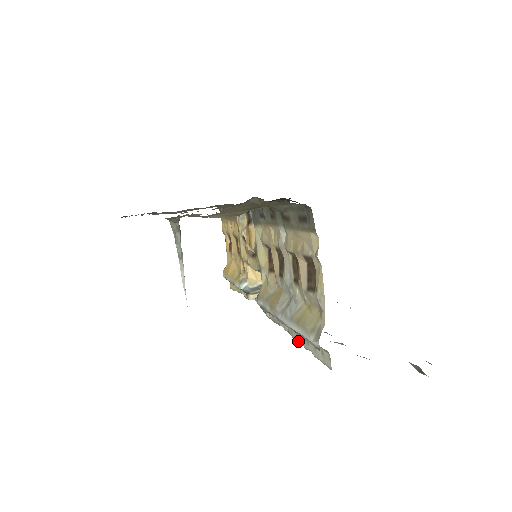
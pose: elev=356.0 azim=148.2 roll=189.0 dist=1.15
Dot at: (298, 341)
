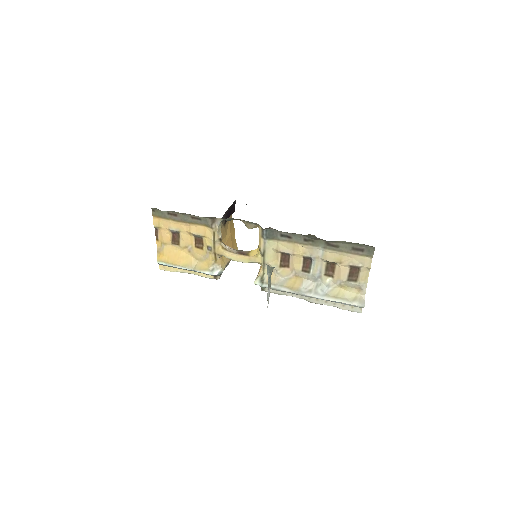
Dot at: (319, 303)
